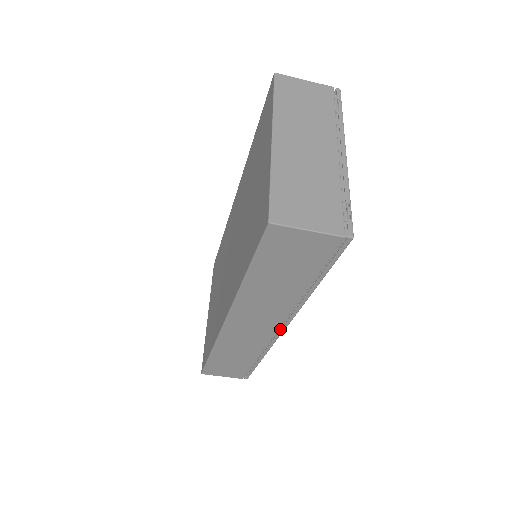
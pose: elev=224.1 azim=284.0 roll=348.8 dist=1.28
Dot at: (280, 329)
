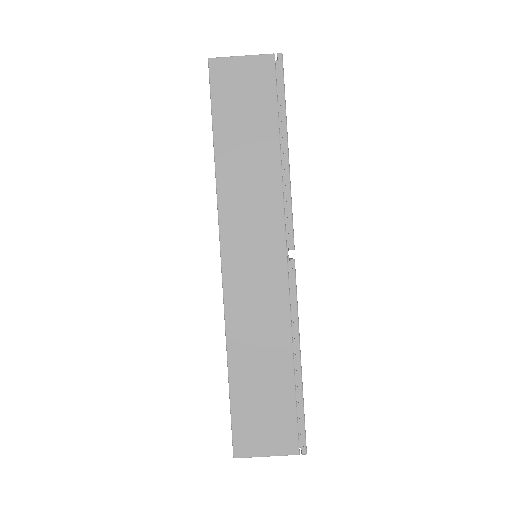
Dot at: (290, 259)
